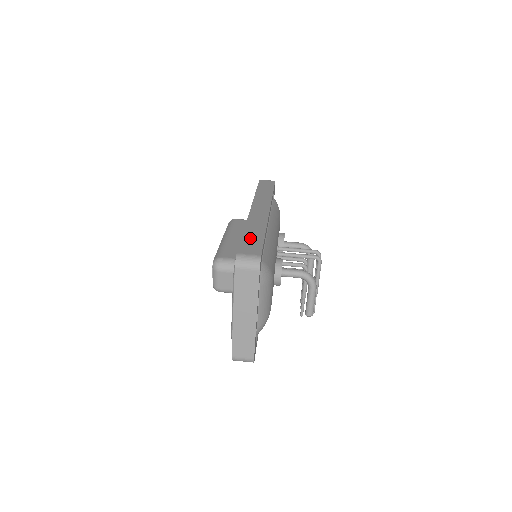
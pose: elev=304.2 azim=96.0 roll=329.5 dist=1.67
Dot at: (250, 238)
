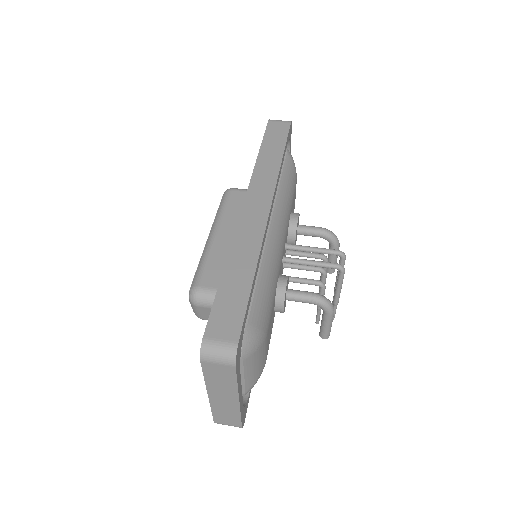
Dot at: (229, 292)
